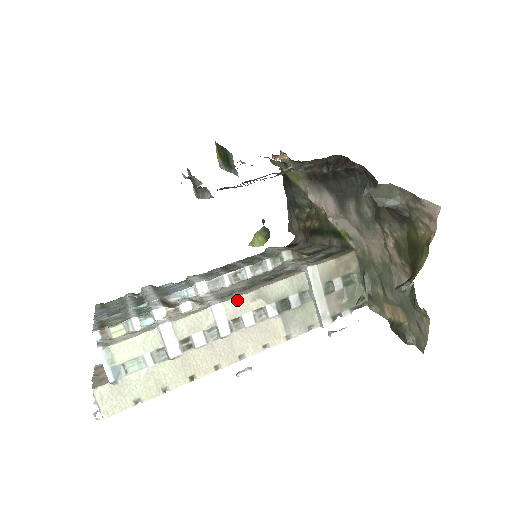
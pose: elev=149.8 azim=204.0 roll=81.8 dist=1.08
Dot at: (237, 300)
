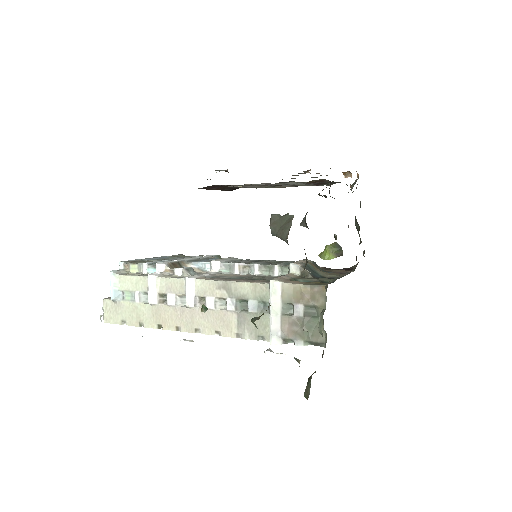
Dot at: (206, 282)
